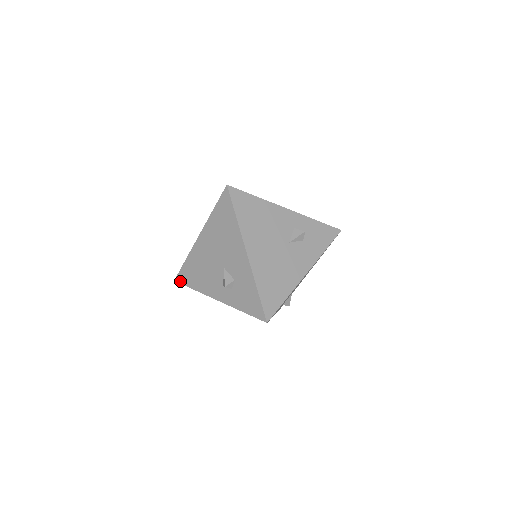
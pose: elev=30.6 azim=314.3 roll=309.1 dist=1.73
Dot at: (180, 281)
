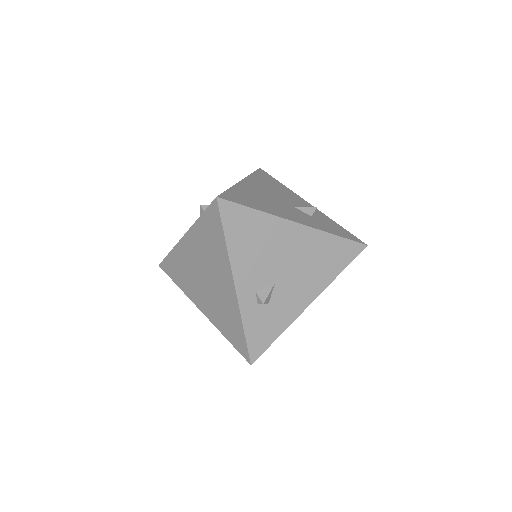
Dot at: occluded
